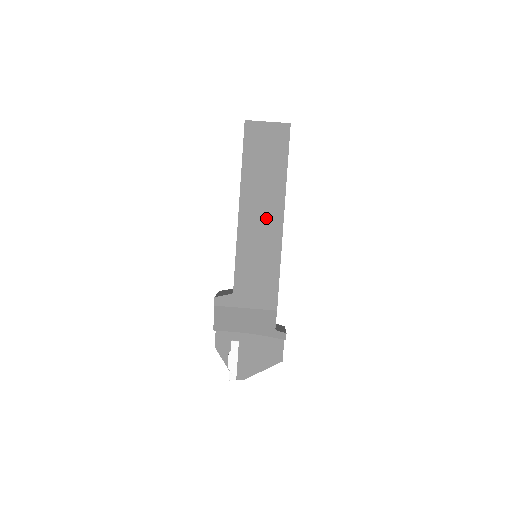
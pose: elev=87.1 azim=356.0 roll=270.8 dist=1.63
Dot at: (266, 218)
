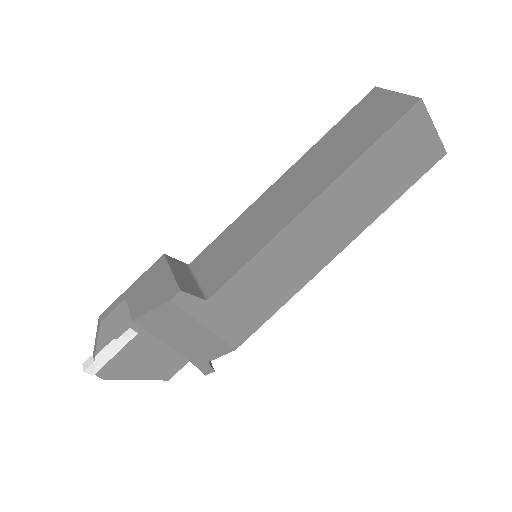
Dot at: (325, 239)
